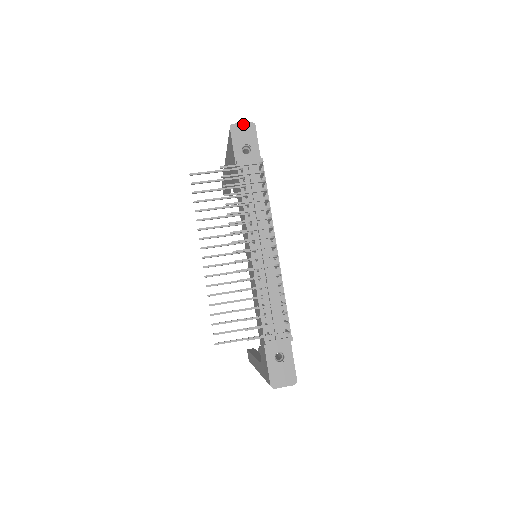
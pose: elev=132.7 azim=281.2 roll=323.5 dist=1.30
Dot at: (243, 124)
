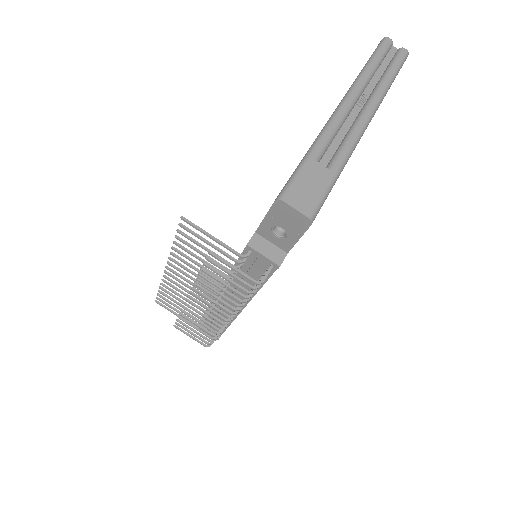
Dot at: (296, 211)
